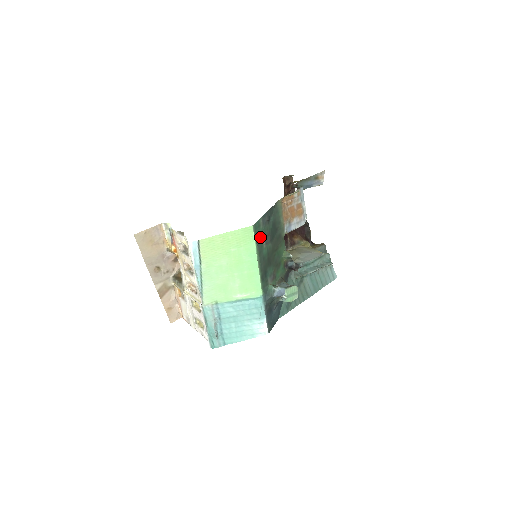
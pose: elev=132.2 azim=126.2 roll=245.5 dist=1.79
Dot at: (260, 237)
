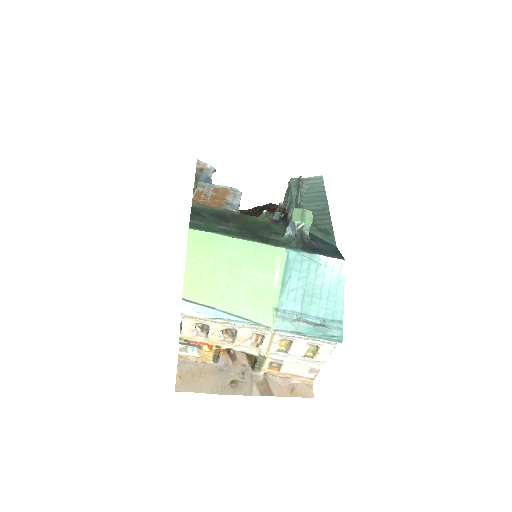
Dot at: (211, 228)
